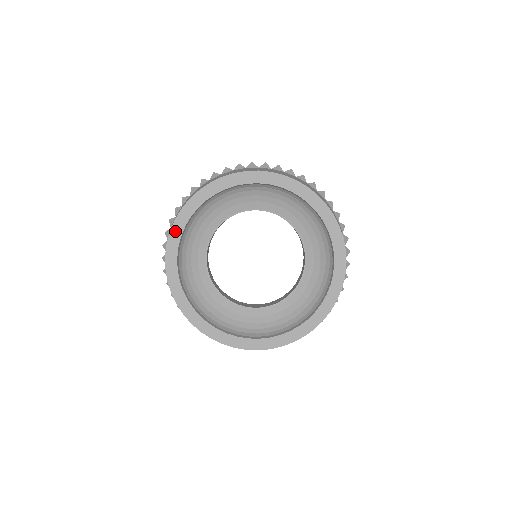
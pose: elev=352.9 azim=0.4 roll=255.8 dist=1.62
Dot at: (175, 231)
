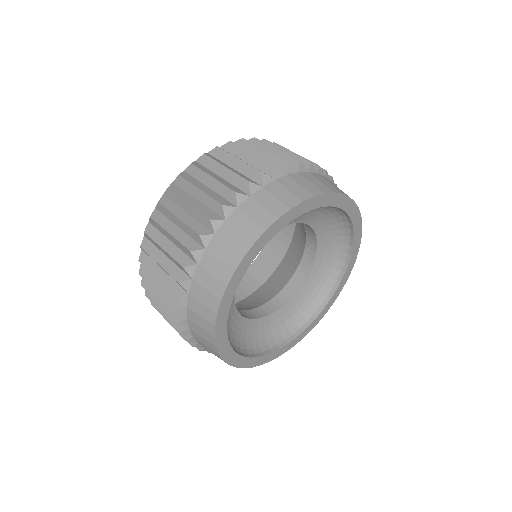
Dot at: (260, 242)
